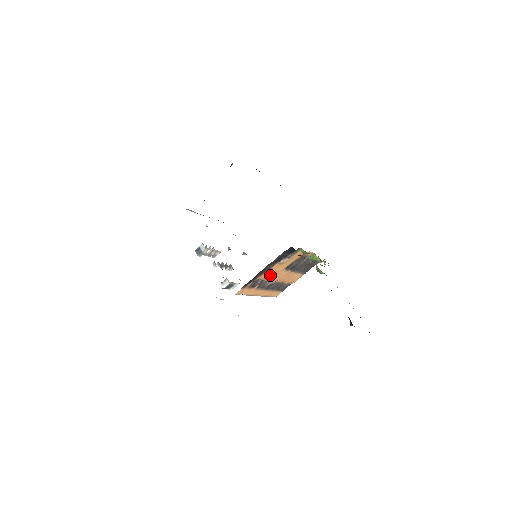
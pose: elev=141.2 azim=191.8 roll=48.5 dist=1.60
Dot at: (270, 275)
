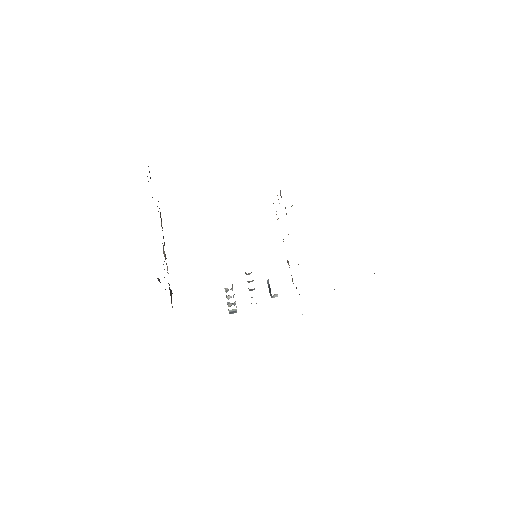
Dot at: occluded
